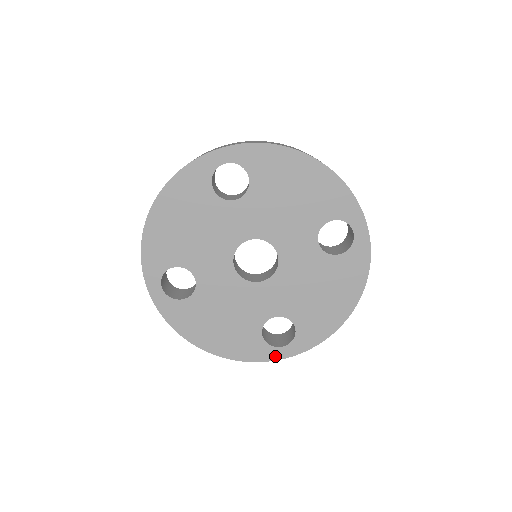
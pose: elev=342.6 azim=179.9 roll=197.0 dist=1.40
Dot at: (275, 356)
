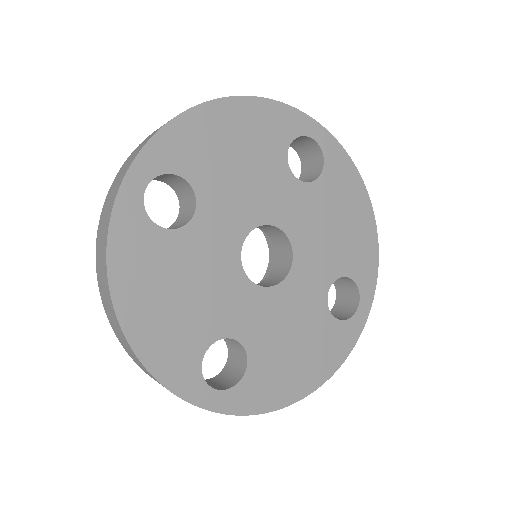
Dot at: (196, 397)
